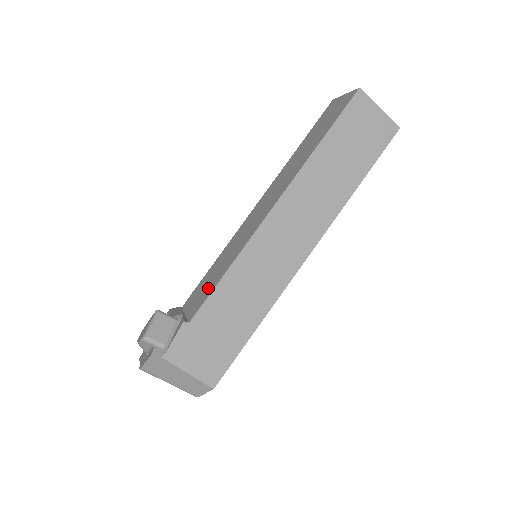
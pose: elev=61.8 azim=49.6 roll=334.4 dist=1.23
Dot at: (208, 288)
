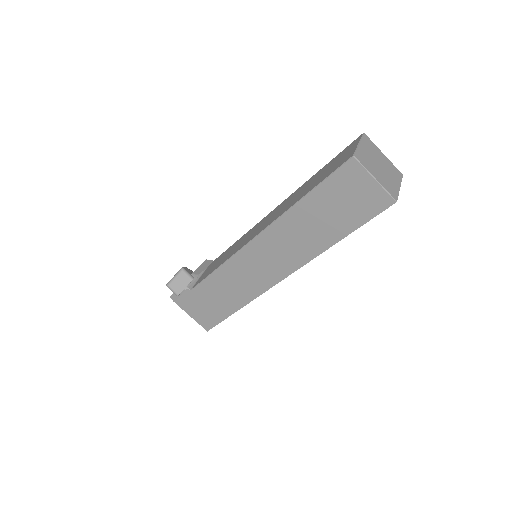
Dot at: (211, 270)
